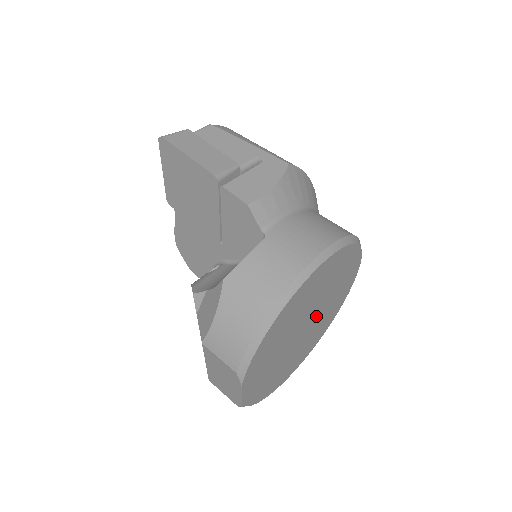
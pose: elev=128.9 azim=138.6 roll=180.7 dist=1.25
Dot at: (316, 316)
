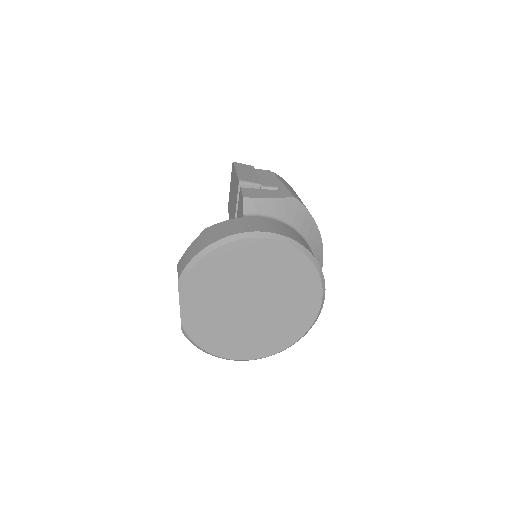
Dot at: (266, 305)
